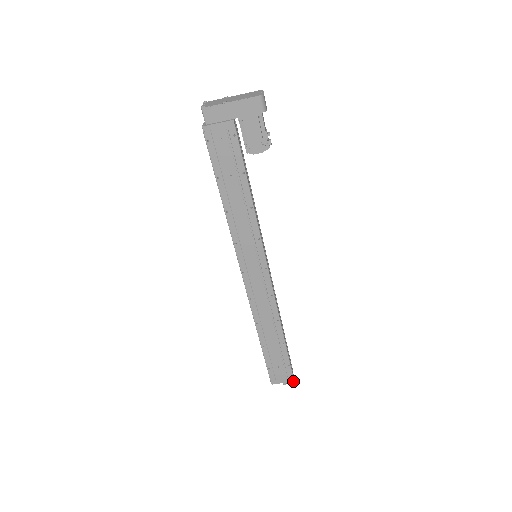
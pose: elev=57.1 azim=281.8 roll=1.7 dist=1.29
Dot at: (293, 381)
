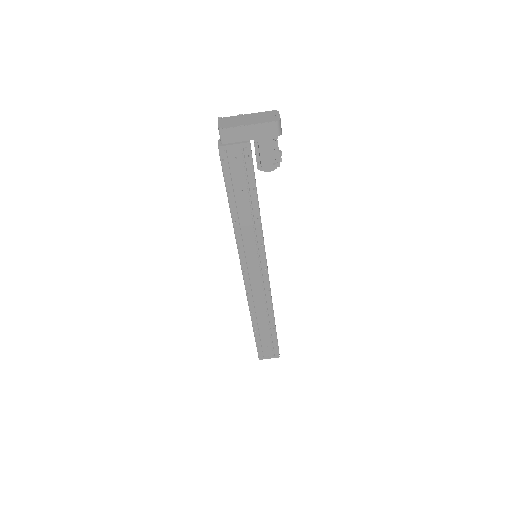
Dot at: occluded
